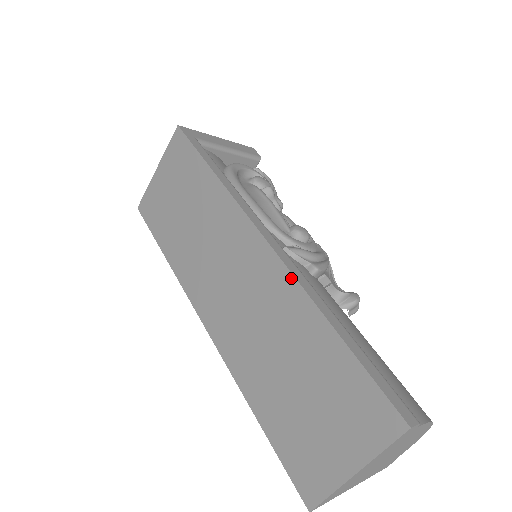
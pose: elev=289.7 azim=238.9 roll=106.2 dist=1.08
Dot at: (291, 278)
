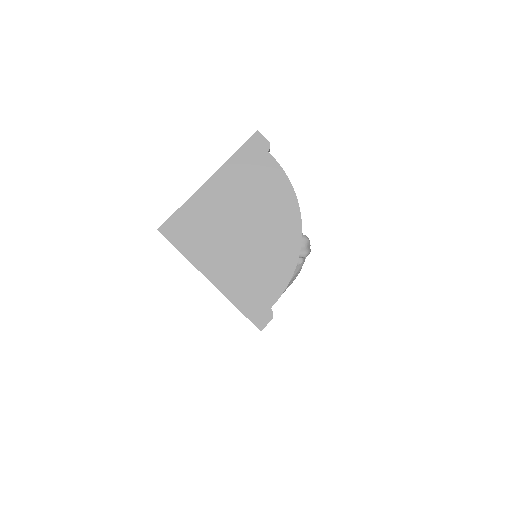
Dot at: occluded
